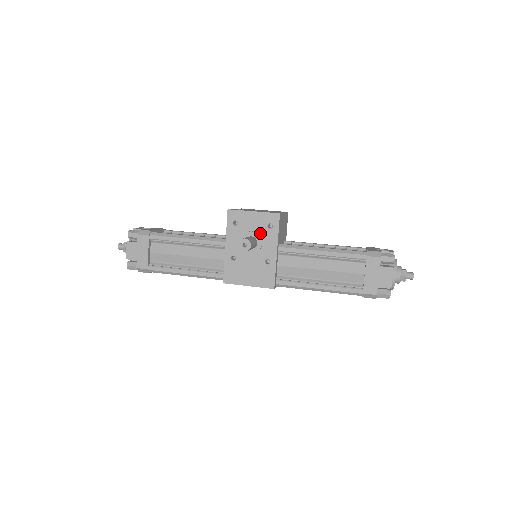
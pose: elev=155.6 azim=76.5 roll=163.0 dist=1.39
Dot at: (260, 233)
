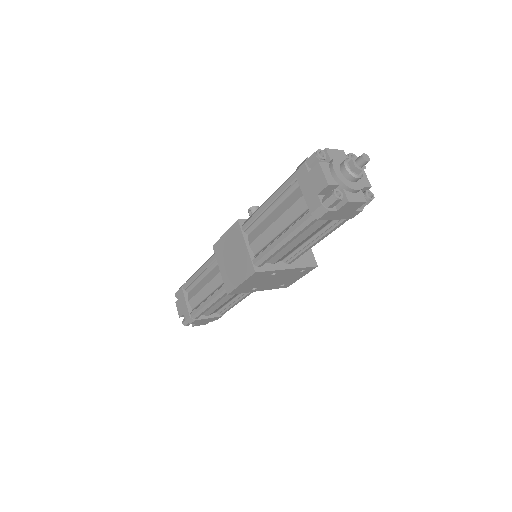
Dot at: occluded
